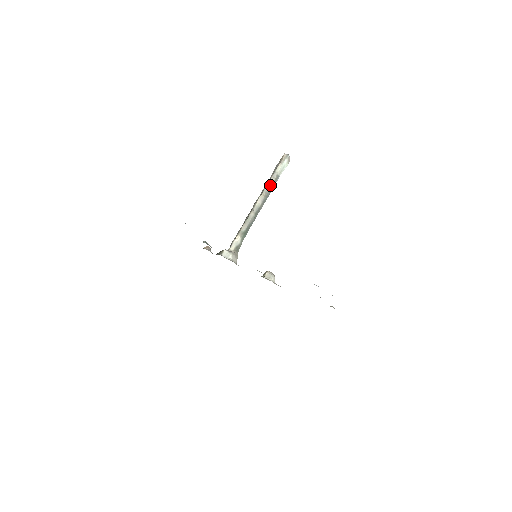
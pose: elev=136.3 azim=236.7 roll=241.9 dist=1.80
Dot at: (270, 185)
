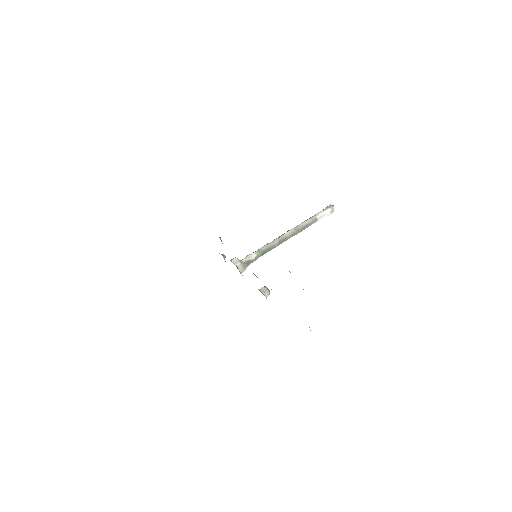
Dot at: (305, 223)
